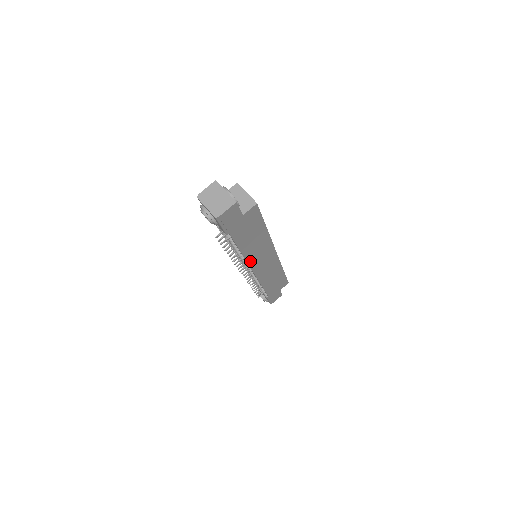
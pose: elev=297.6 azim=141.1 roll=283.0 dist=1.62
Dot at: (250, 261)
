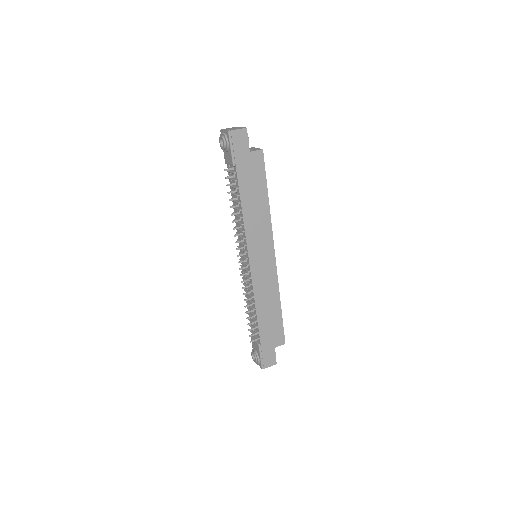
Dot at: (248, 236)
